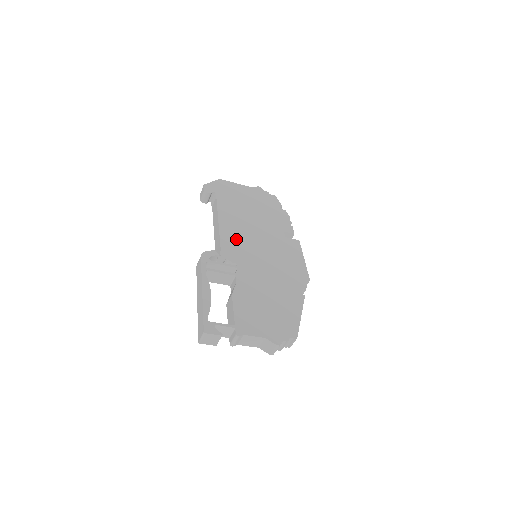
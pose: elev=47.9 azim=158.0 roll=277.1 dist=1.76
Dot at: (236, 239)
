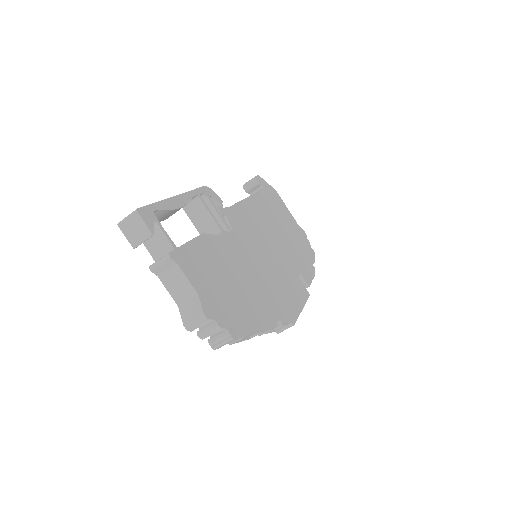
Dot at: (251, 222)
